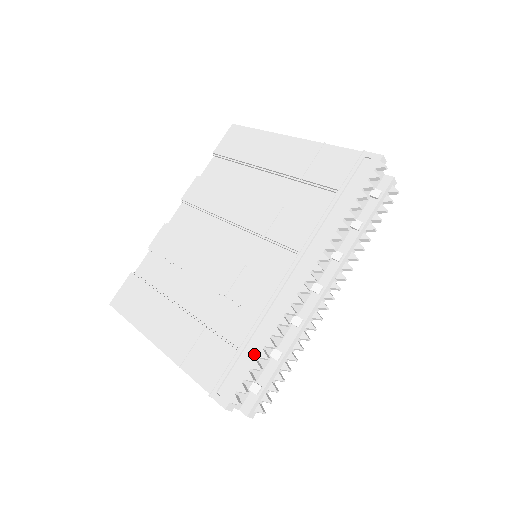
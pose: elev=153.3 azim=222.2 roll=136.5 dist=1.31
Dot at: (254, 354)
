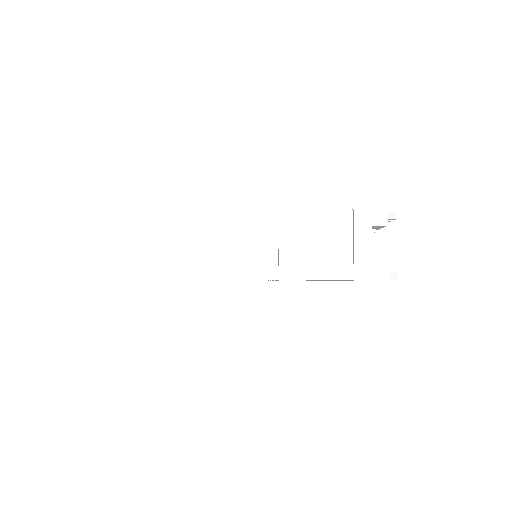
Dot at: occluded
